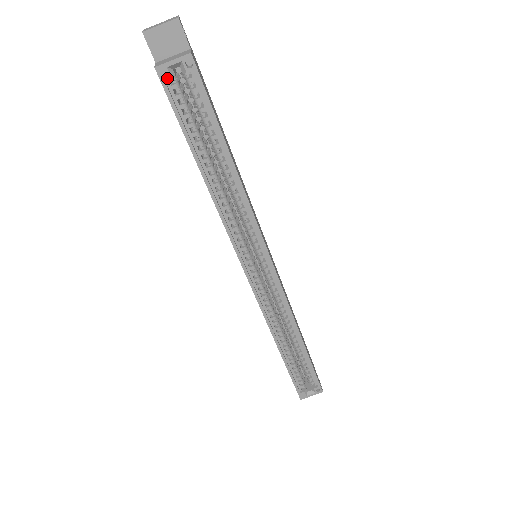
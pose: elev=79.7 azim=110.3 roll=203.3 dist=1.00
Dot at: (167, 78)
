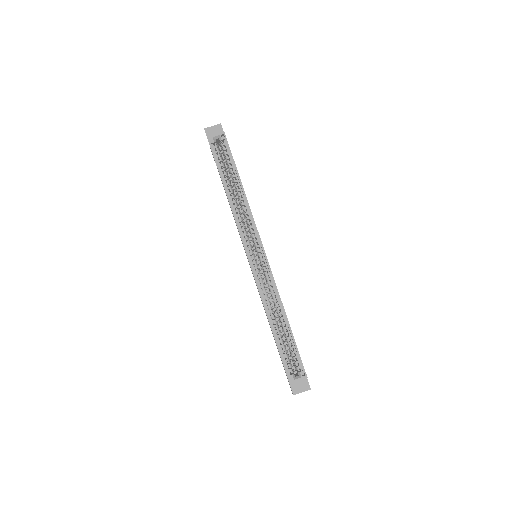
Dot at: (212, 142)
